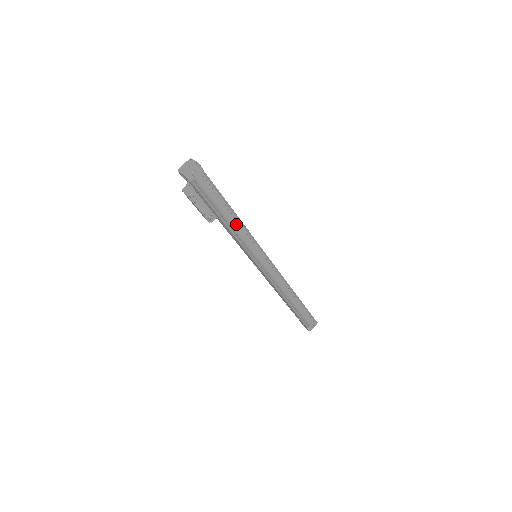
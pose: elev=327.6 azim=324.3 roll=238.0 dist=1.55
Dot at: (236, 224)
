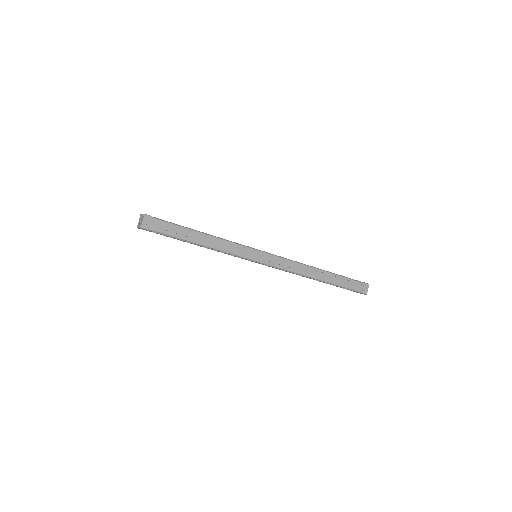
Dot at: (210, 248)
